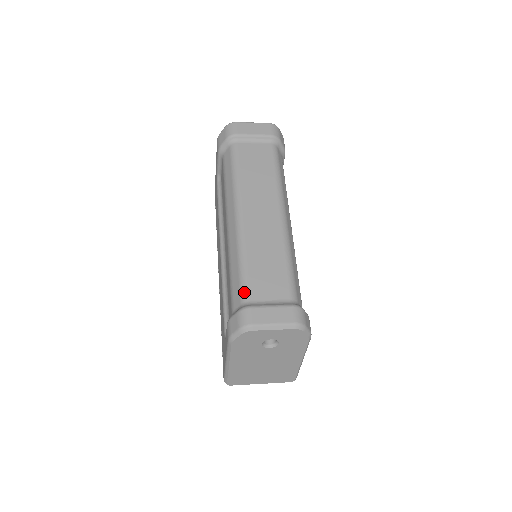
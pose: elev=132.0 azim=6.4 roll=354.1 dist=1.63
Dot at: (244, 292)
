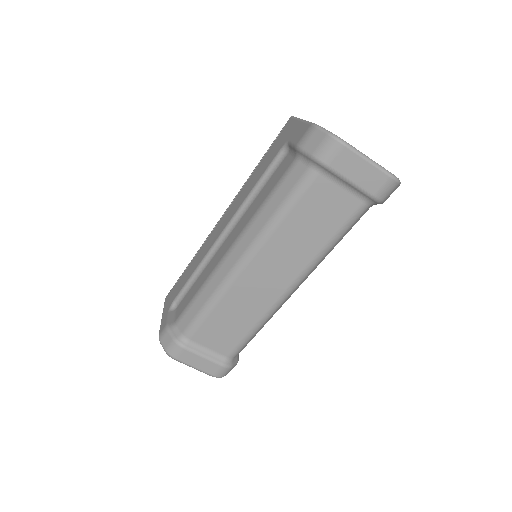
Dot at: (190, 330)
